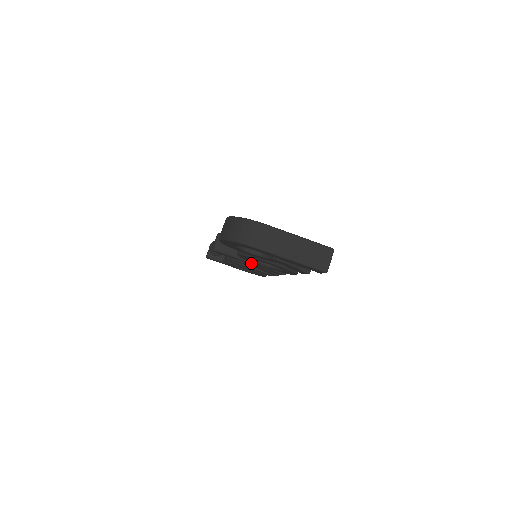
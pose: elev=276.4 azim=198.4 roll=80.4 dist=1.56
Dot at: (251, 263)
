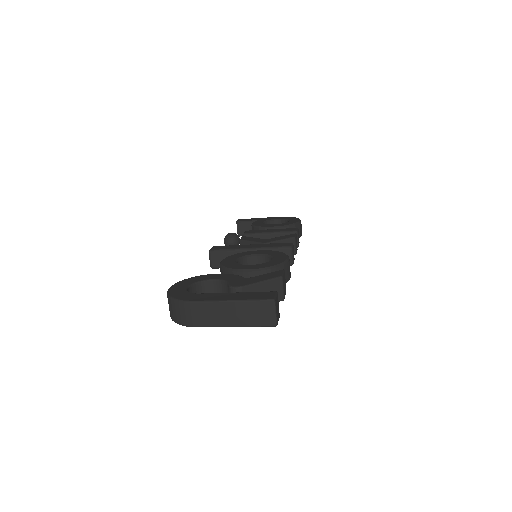
Dot at: occluded
